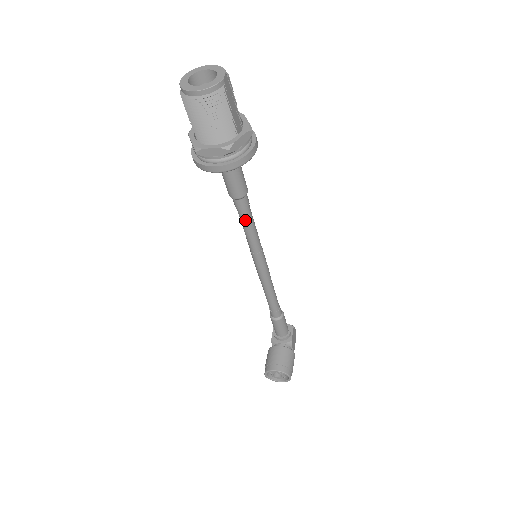
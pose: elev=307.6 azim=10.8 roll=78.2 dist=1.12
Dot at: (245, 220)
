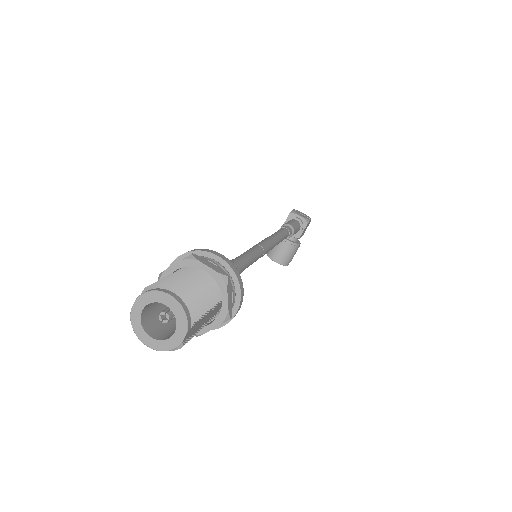
Dot at: occluded
